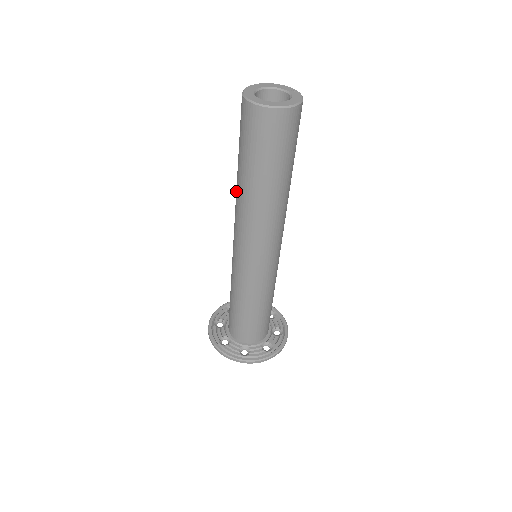
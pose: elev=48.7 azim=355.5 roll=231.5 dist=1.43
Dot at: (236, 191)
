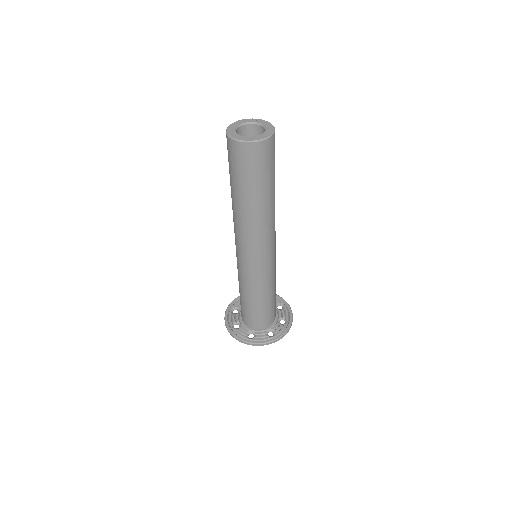
Dot at: (236, 213)
